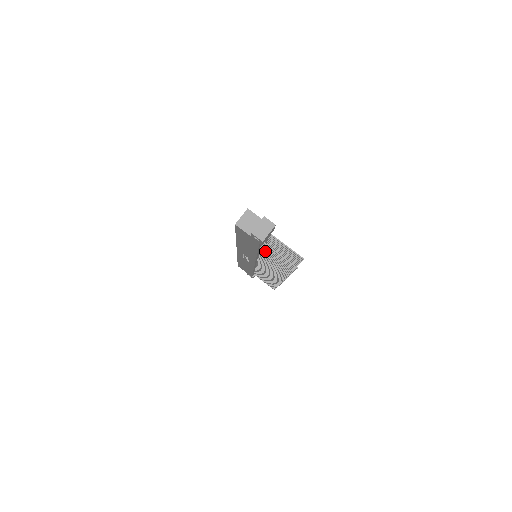
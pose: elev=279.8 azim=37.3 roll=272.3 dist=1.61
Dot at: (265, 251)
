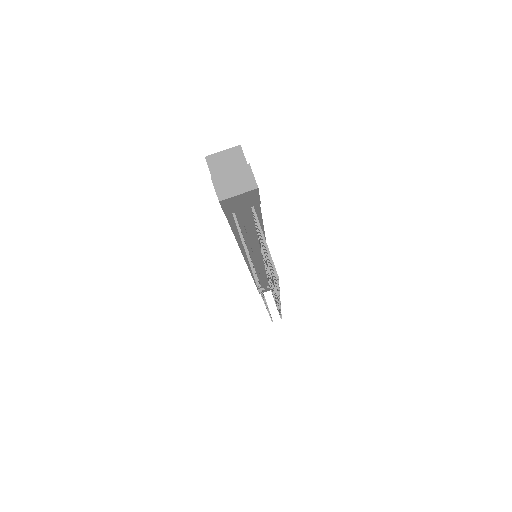
Dot at: occluded
